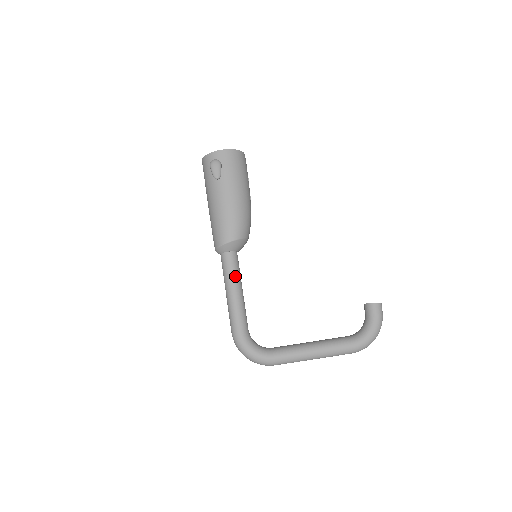
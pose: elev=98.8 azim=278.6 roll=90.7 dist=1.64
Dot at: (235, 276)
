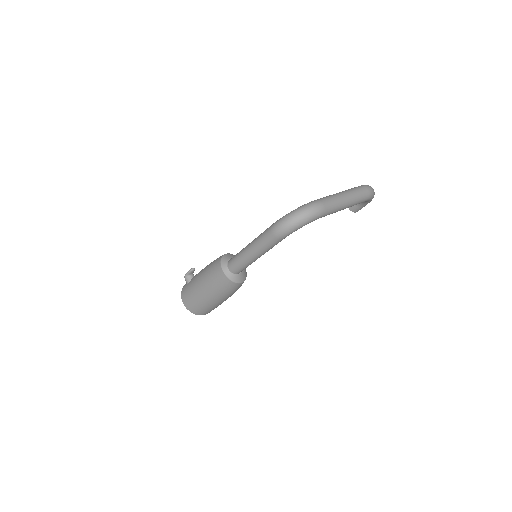
Dot at: occluded
